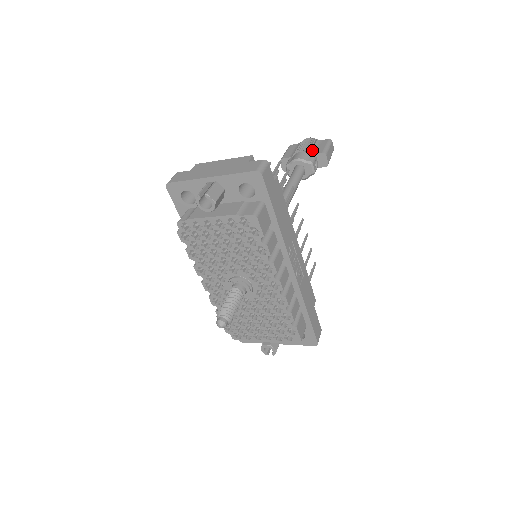
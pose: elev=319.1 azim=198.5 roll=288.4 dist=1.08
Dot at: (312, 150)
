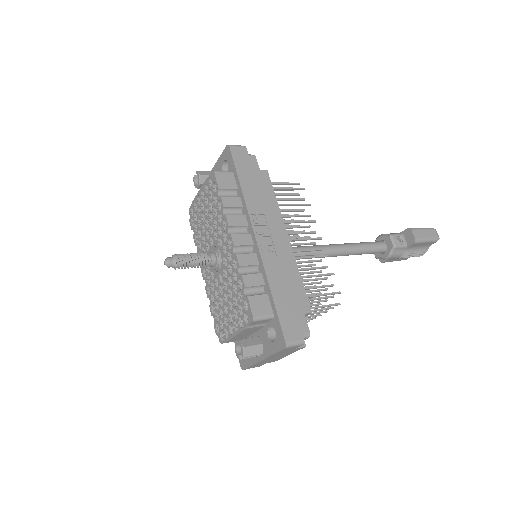
Dot at: occluded
